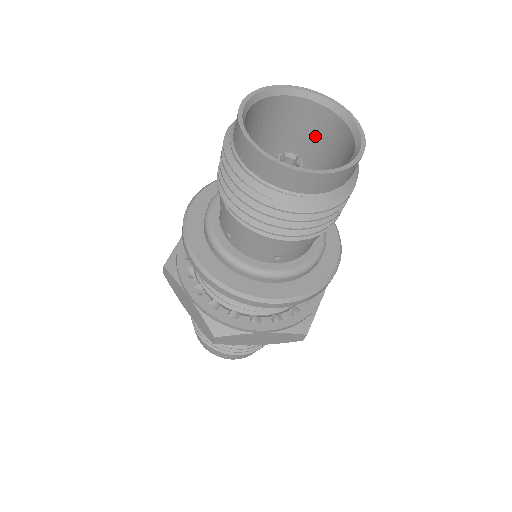
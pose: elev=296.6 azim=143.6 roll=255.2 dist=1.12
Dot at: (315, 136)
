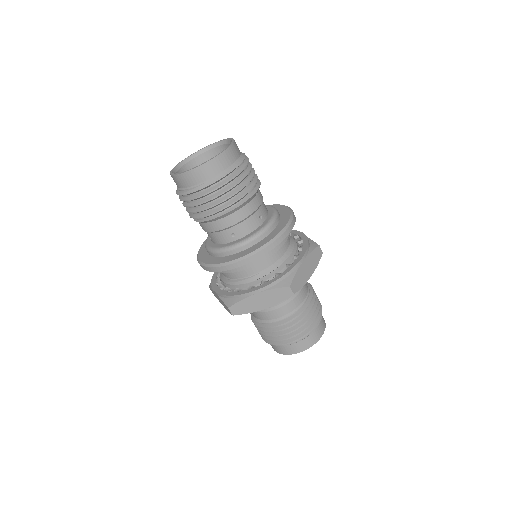
Dot at: occluded
